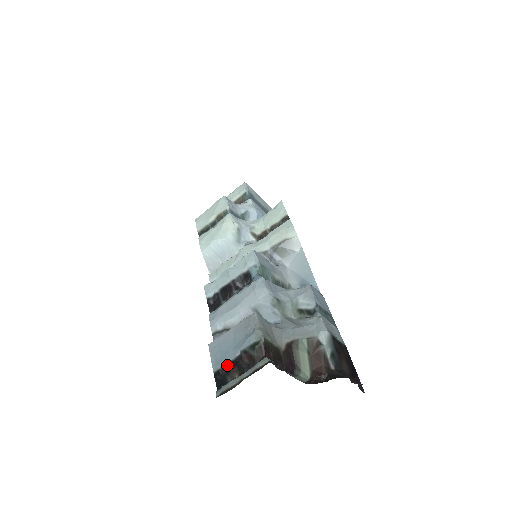
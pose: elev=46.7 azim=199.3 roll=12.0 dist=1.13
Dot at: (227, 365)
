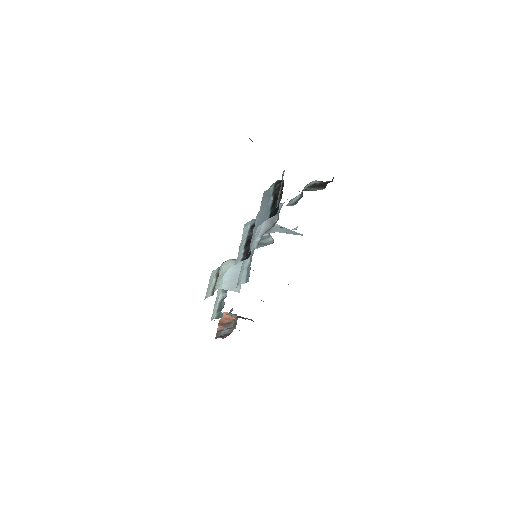
Dot at: (271, 206)
